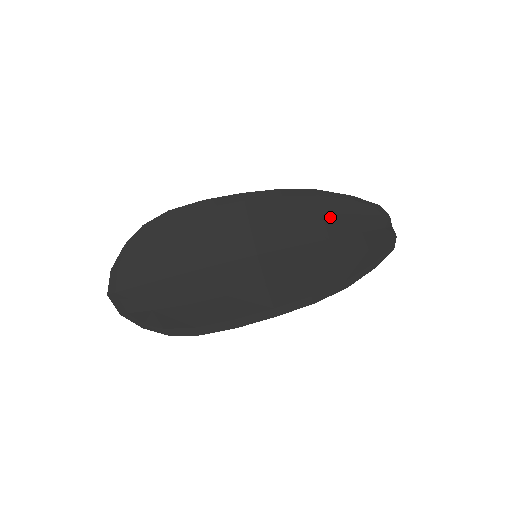
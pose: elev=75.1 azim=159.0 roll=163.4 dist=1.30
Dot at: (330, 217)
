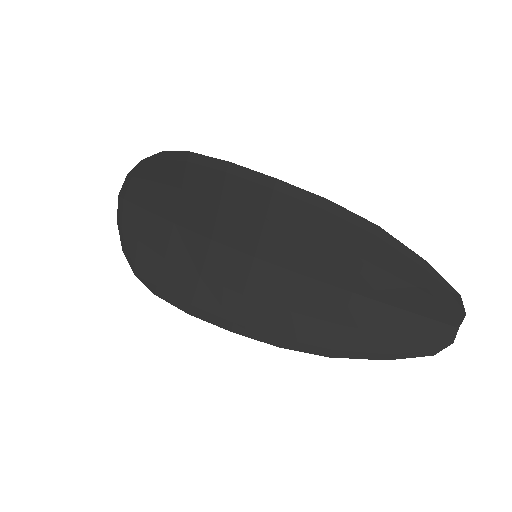
Dot at: (373, 269)
